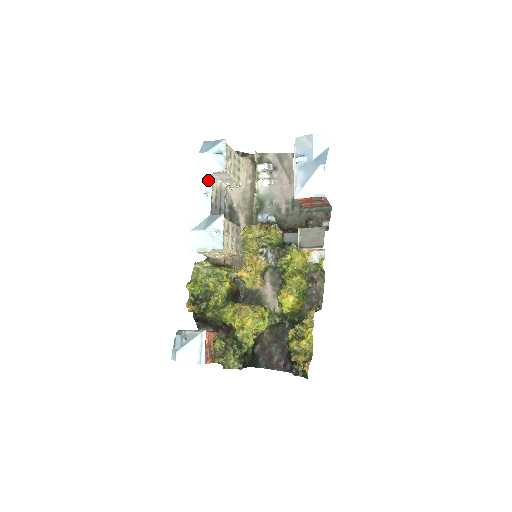
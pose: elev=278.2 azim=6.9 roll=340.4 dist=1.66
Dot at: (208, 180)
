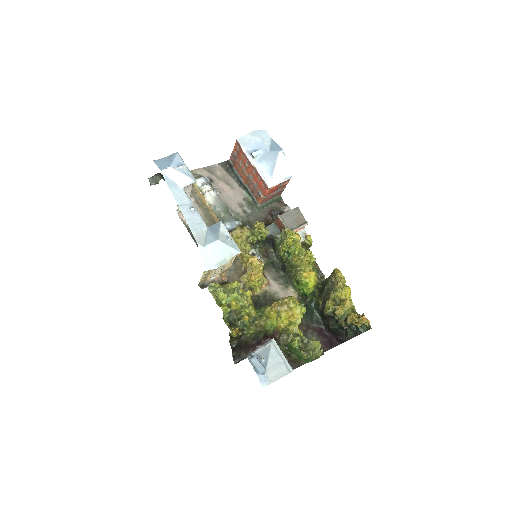
Dot at: (184, 195)
